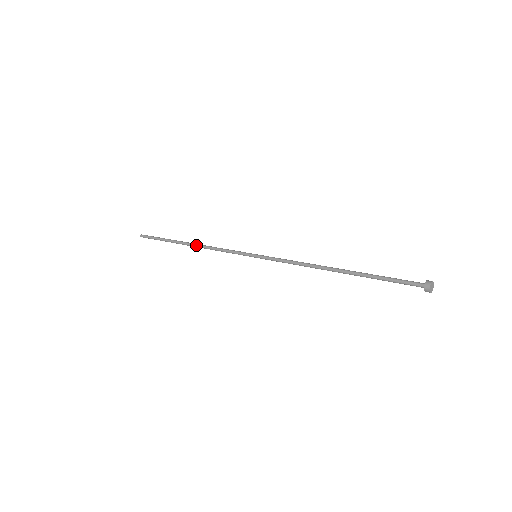
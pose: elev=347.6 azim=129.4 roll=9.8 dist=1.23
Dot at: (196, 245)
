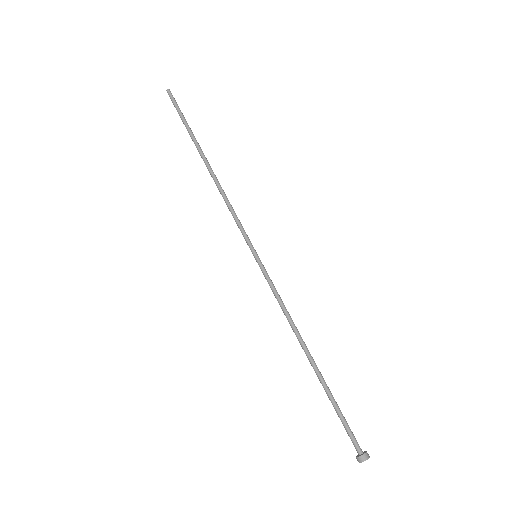
Dot at: (211, 175)
